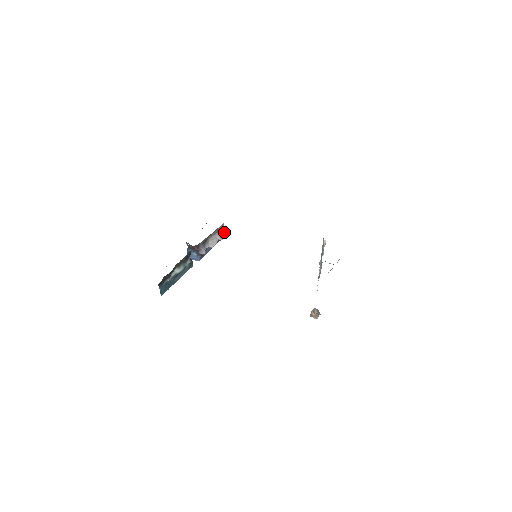
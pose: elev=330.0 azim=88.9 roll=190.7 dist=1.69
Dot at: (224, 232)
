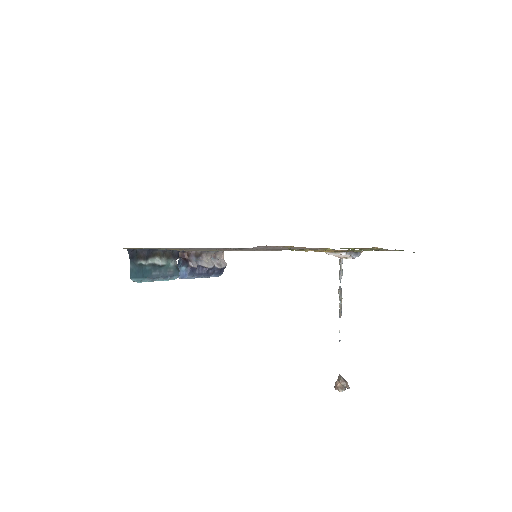
Dot at: (223, 263)
